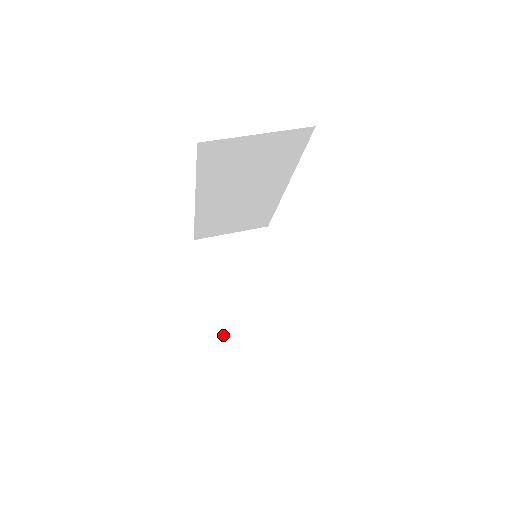
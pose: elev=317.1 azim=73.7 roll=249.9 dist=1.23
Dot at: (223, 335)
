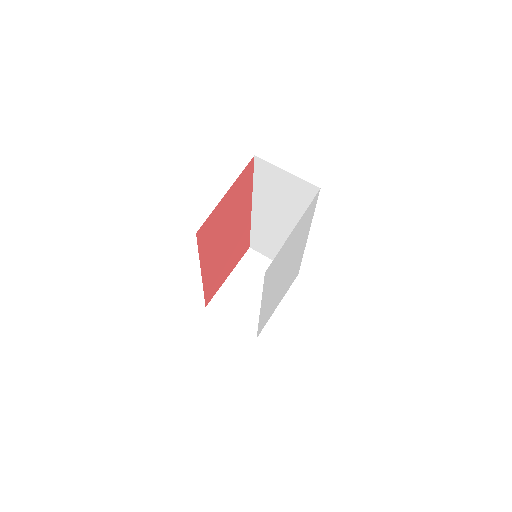
Dot at: (214, 306)
